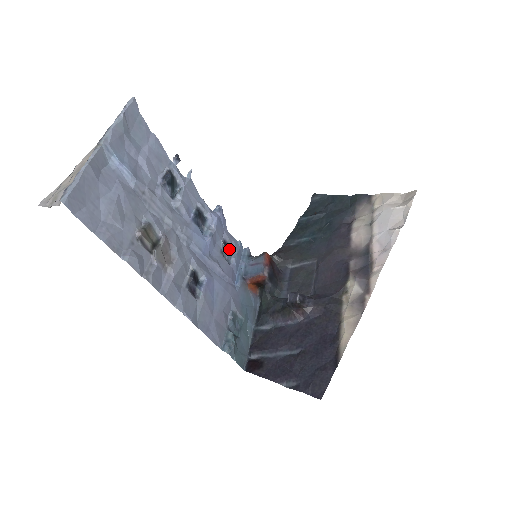
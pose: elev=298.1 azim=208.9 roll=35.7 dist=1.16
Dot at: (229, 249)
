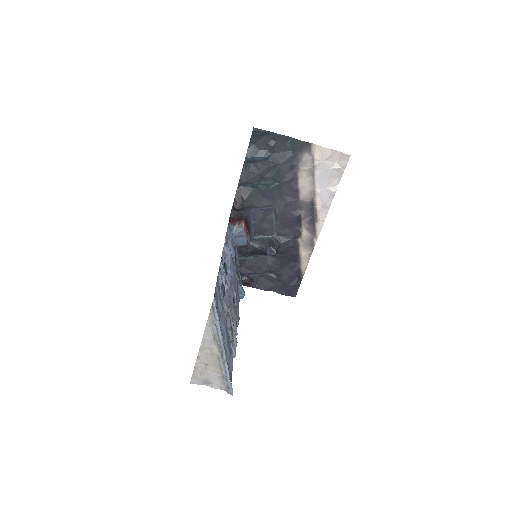
Dot at: occluded
